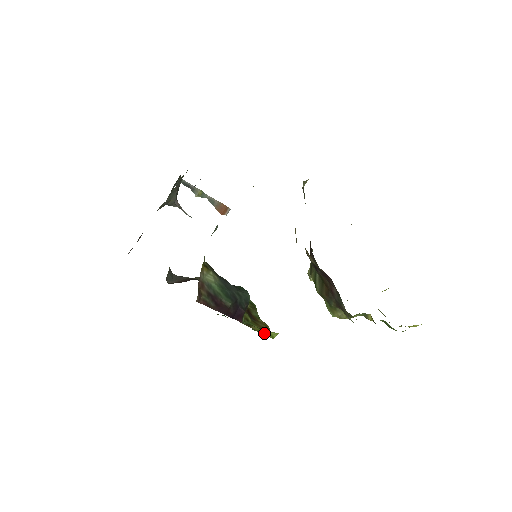
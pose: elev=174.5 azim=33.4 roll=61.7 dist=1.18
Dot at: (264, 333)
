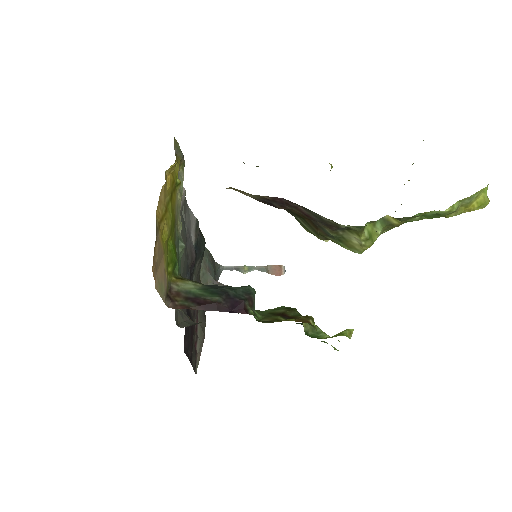
Dot at: occluded
